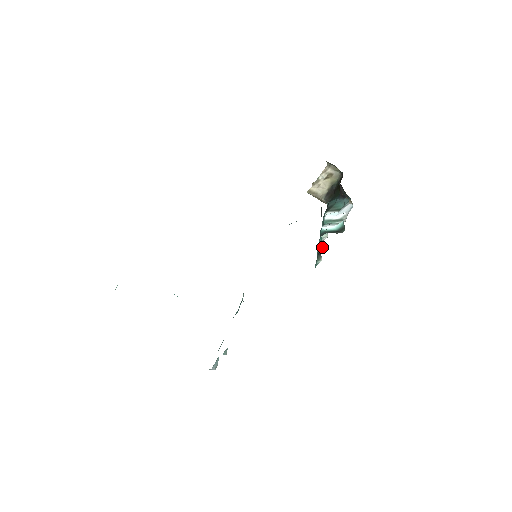
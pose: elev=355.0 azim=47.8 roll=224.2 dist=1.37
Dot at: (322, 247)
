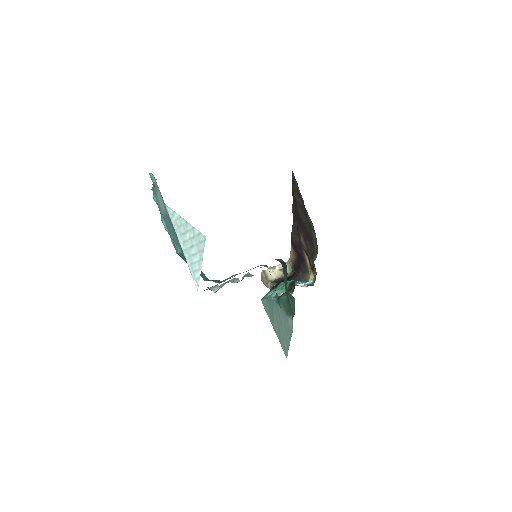
Dot at: occluded
